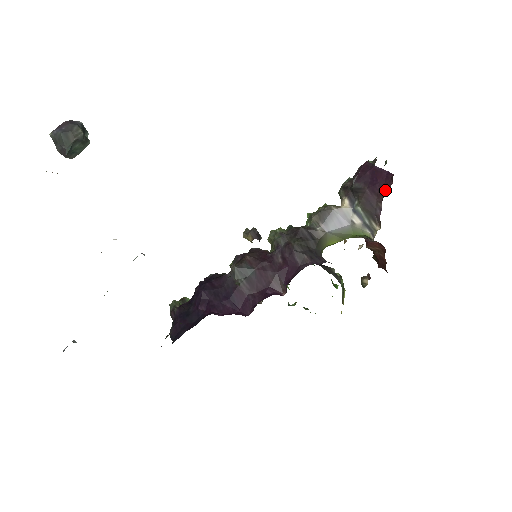
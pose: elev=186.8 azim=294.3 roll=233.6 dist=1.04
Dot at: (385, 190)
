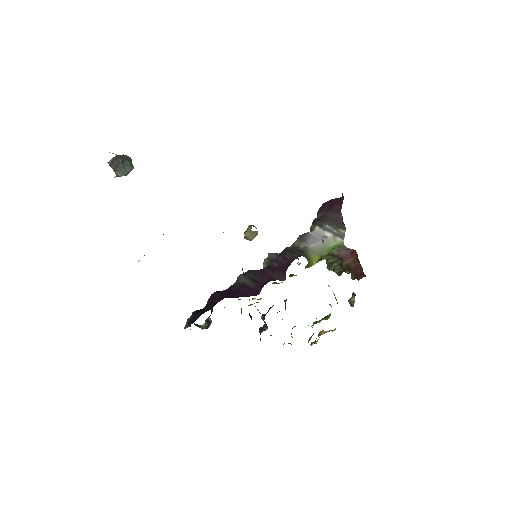
Dot at: (341, 205)
